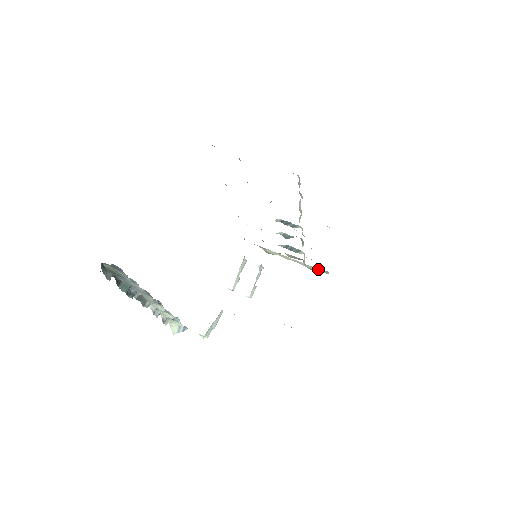
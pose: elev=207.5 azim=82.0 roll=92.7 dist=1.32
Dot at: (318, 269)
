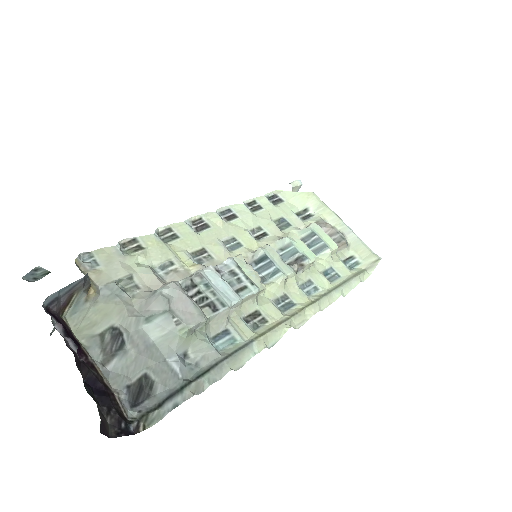
Dot at: (367, 252)
